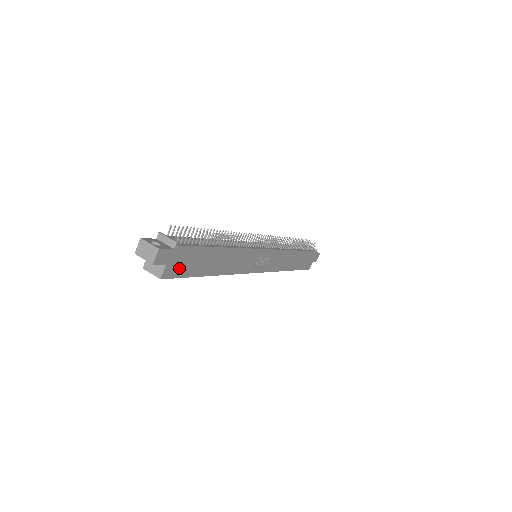
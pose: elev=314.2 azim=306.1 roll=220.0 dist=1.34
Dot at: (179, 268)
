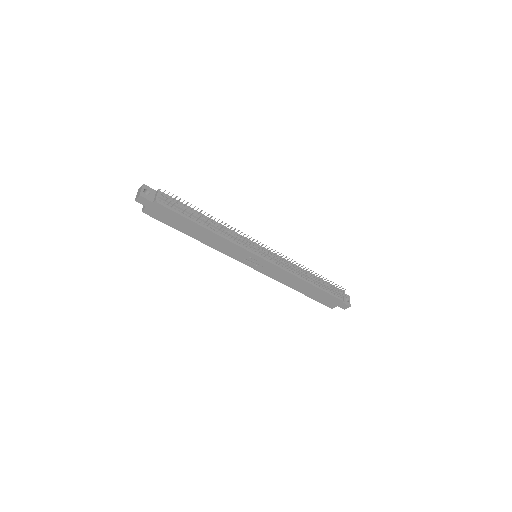
Dot at: (159, 215)
